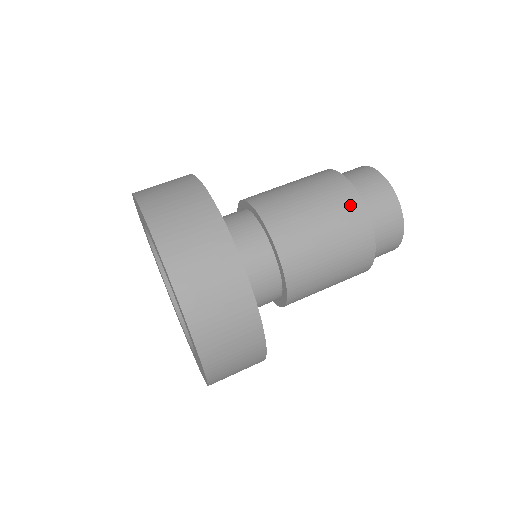
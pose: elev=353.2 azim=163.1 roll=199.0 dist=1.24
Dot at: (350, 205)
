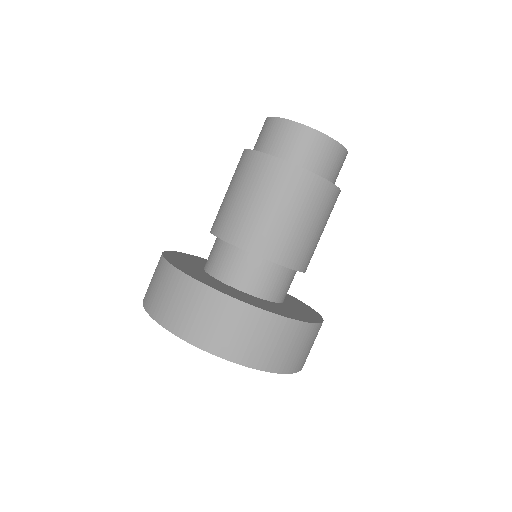
Dot at: (284, 175)
